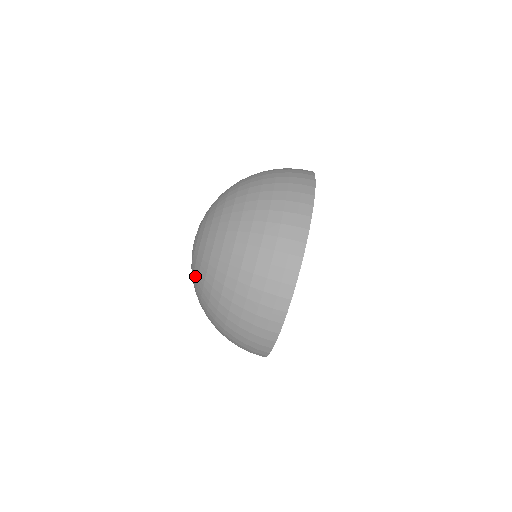
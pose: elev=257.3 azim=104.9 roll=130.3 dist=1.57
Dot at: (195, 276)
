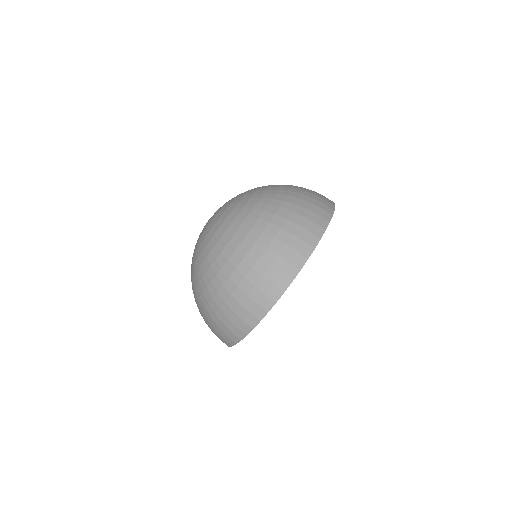
Dot at: (216, 226)
